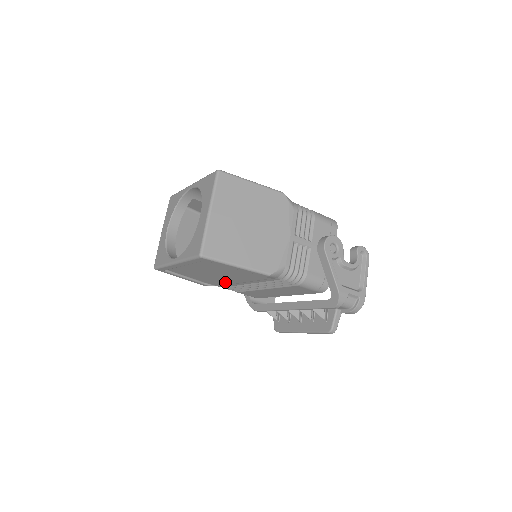
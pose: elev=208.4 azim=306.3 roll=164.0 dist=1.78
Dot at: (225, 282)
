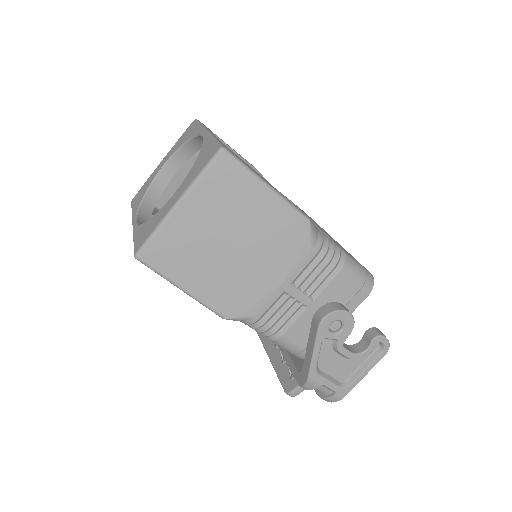
Dot at: occluded
